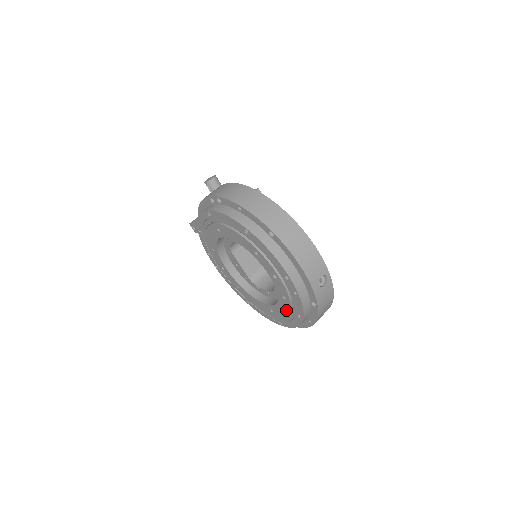
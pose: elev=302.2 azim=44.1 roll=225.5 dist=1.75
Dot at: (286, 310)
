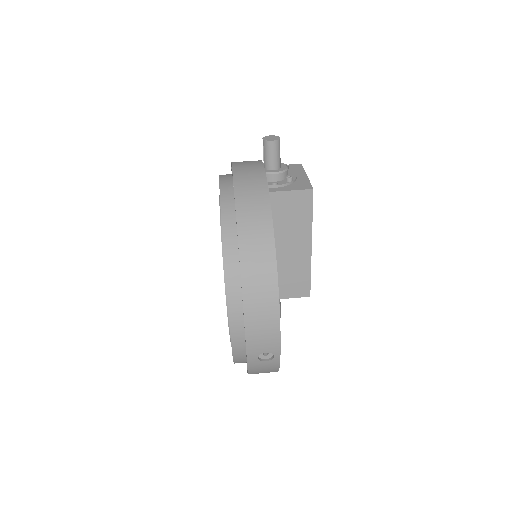
Dot at: occluded
